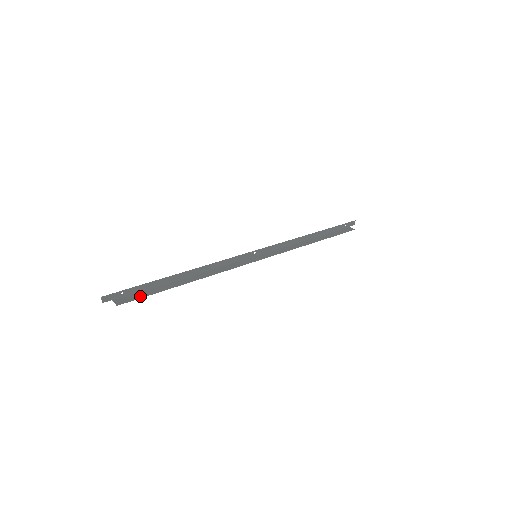
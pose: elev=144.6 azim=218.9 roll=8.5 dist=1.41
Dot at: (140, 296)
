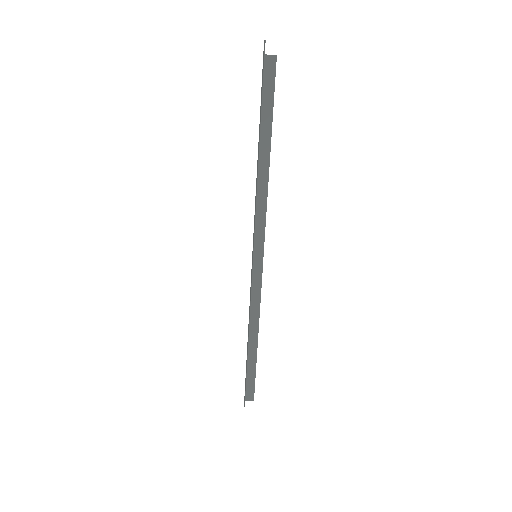
Dot at: (271, 88)
